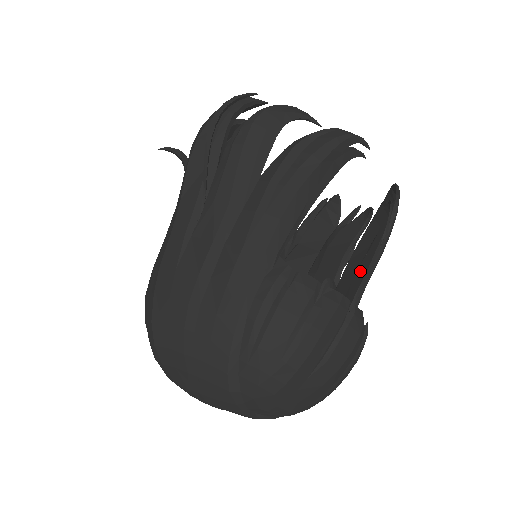
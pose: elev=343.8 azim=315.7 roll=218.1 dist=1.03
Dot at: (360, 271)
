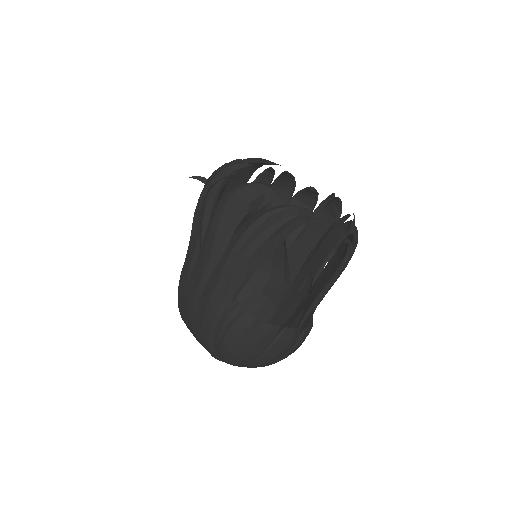
Dot at: (328, 277)
